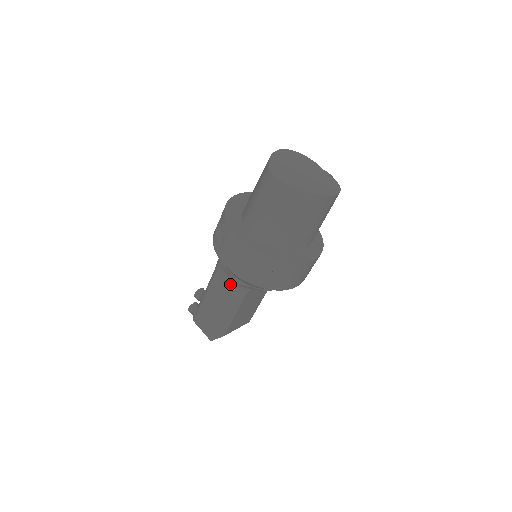
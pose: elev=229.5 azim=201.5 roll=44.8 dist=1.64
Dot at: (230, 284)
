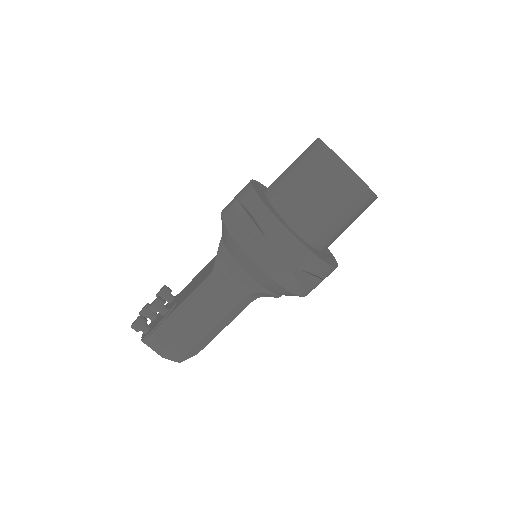
Dot at: (239, 292)
